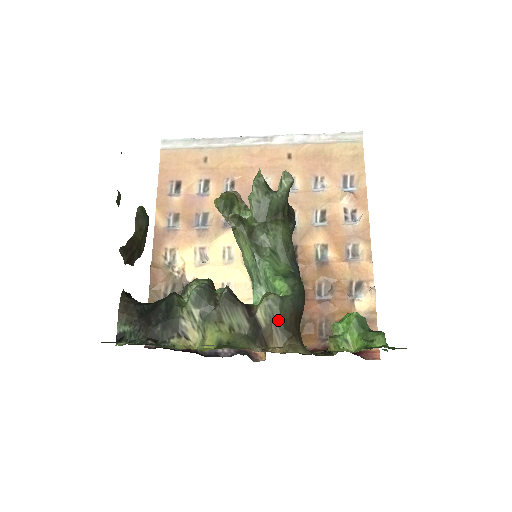
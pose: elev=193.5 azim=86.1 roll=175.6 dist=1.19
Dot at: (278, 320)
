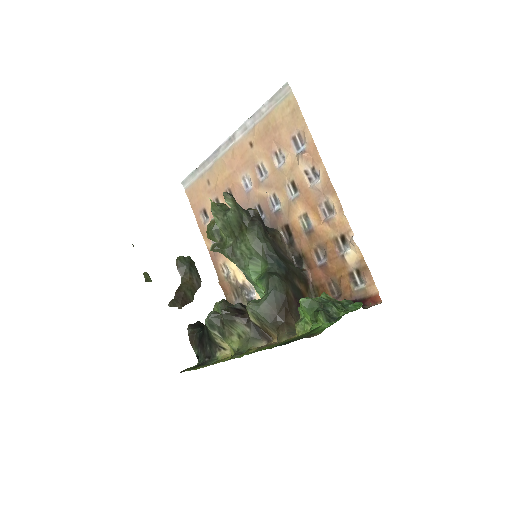
Dot at: (263, 320)
